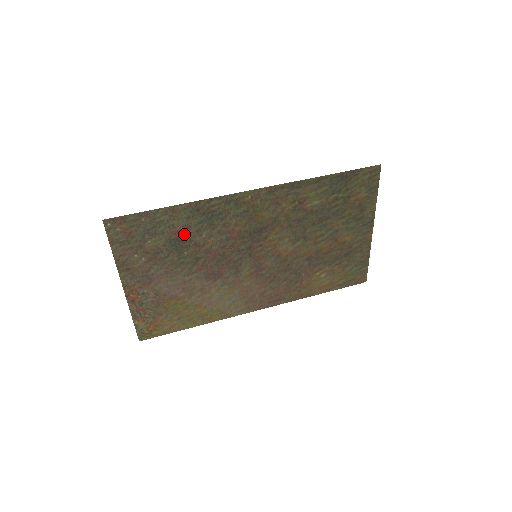
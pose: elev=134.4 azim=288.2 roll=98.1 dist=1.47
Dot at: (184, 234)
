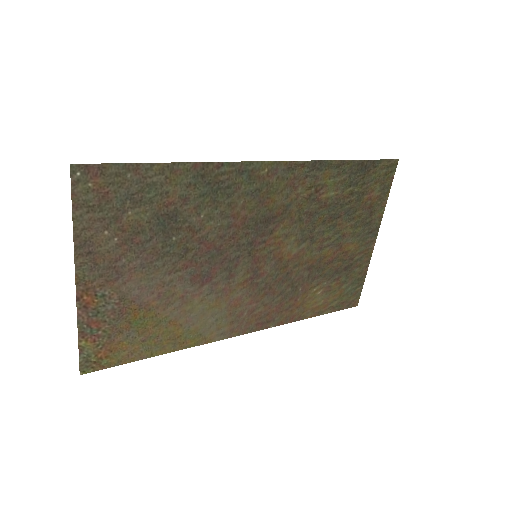
Dot at: (178, 209)
